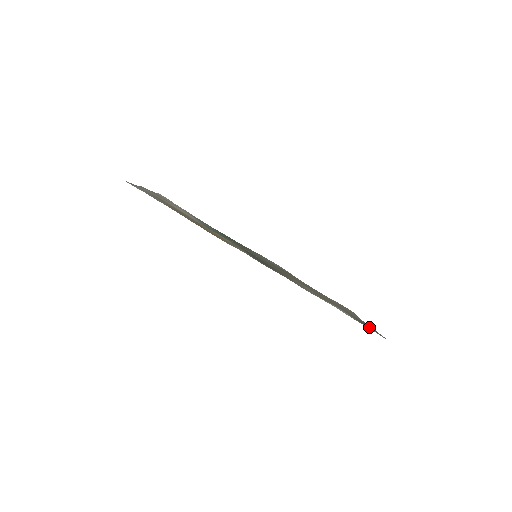
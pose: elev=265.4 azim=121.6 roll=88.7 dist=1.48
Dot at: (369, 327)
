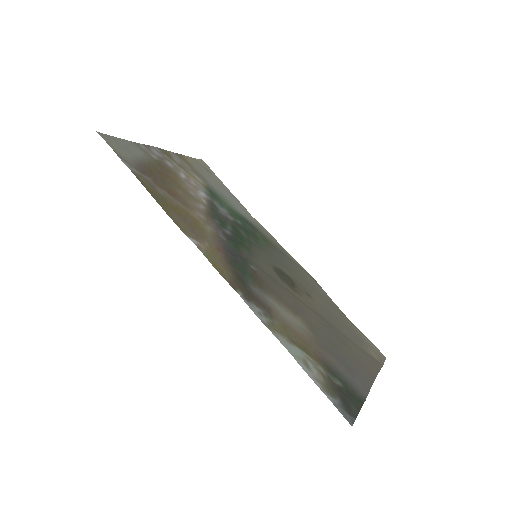
Dot at: (345, 395)
